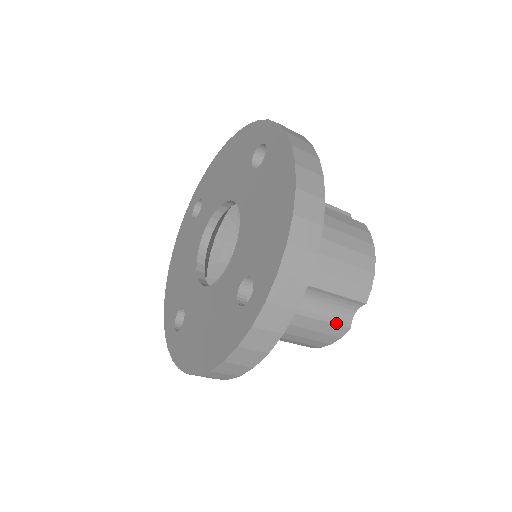
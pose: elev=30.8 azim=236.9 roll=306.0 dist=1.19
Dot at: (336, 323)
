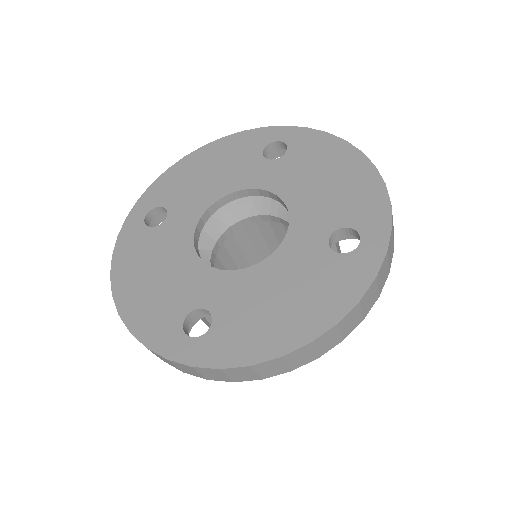
Dot at: occluded
